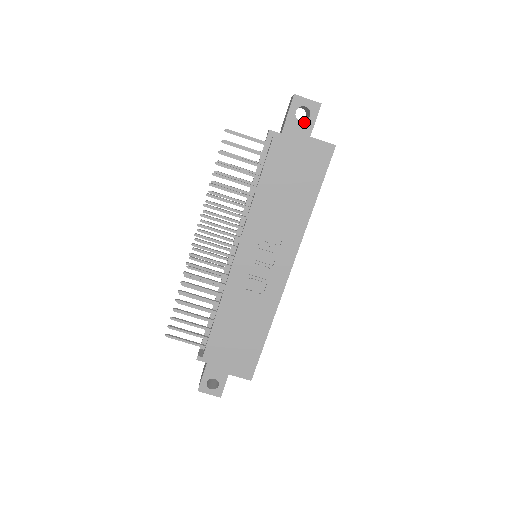
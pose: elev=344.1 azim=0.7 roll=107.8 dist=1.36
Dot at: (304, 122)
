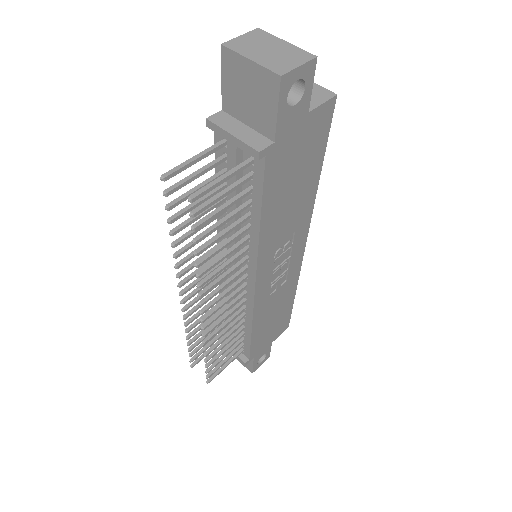
Dot at: (299, 102)
